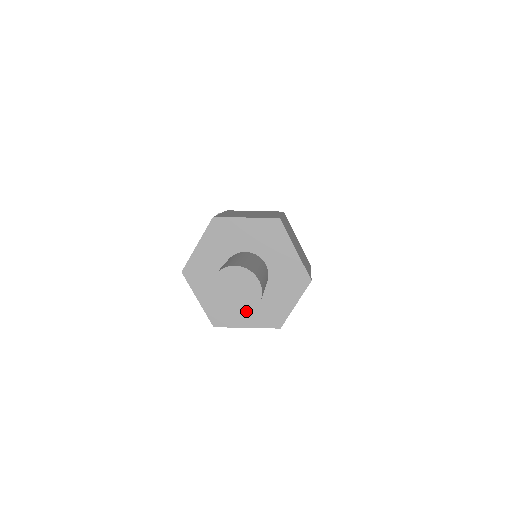
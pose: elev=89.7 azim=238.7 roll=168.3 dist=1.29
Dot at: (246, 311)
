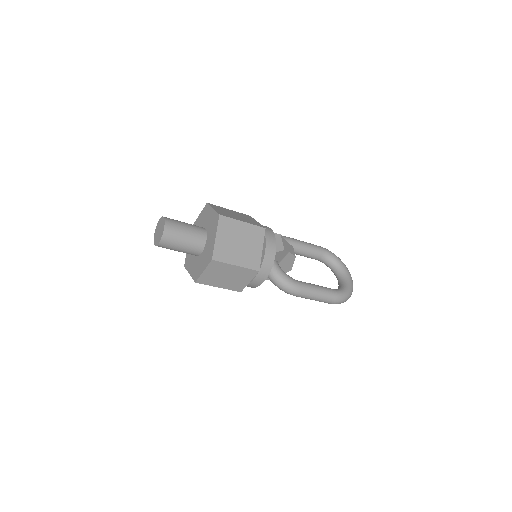
Dot at: (157, 243)
